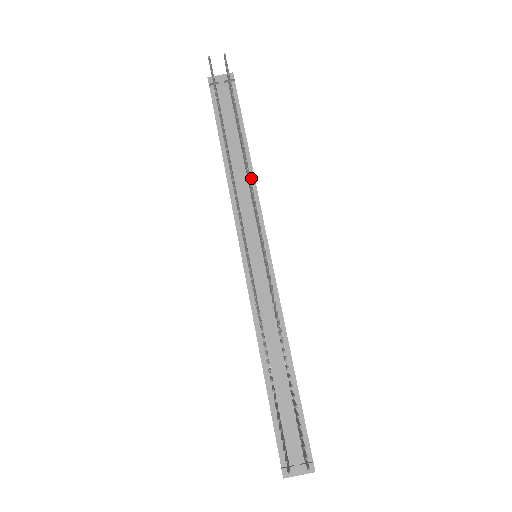
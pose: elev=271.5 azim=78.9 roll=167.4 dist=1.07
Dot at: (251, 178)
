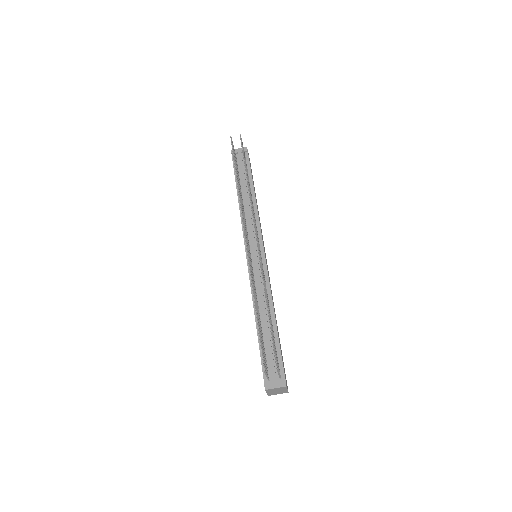
Dot at: (255, 208)
